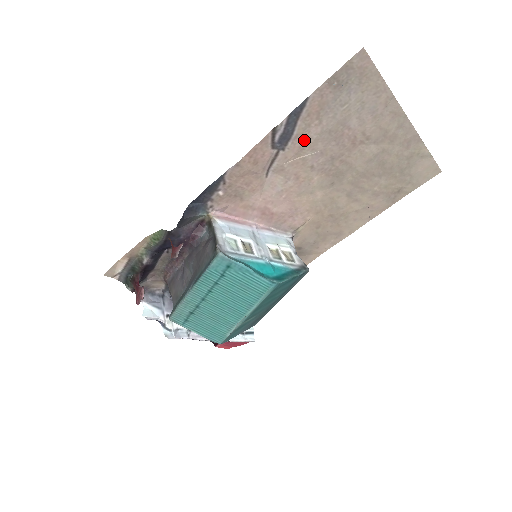
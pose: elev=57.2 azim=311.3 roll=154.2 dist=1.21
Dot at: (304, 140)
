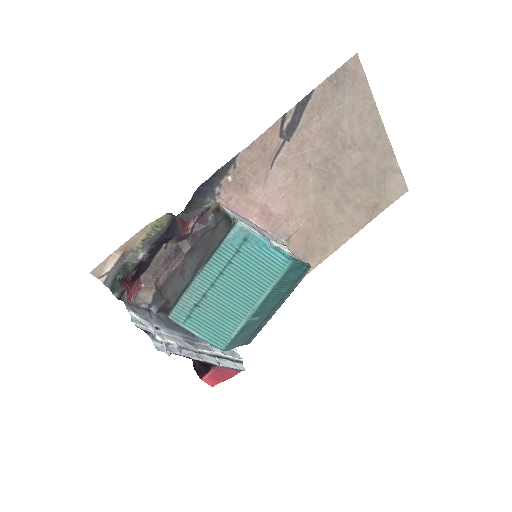
Dot at: (306, 134)
